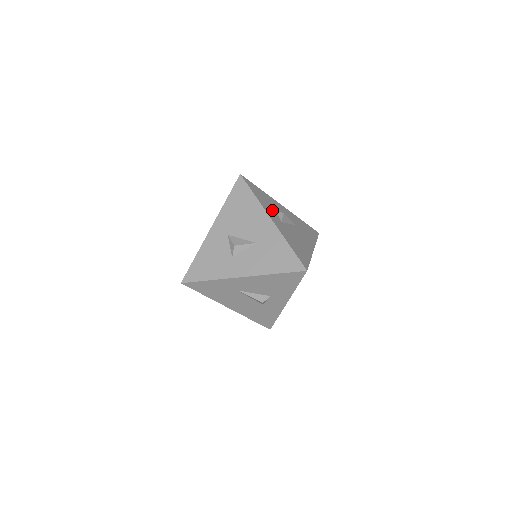
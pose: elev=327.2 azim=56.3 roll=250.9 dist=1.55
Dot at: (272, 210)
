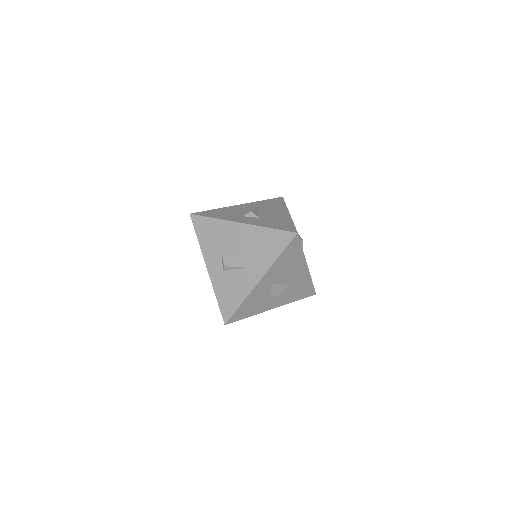
Dot at: occluded
